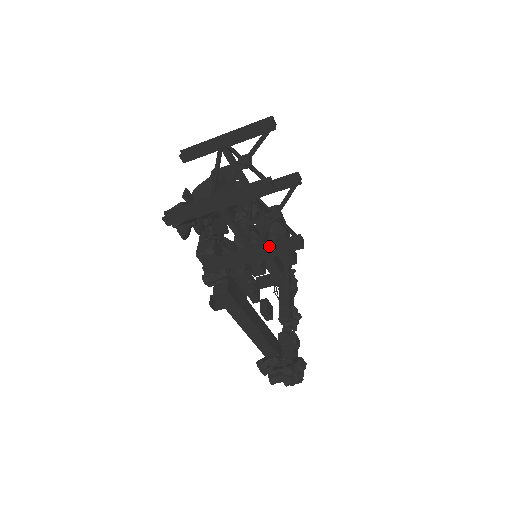
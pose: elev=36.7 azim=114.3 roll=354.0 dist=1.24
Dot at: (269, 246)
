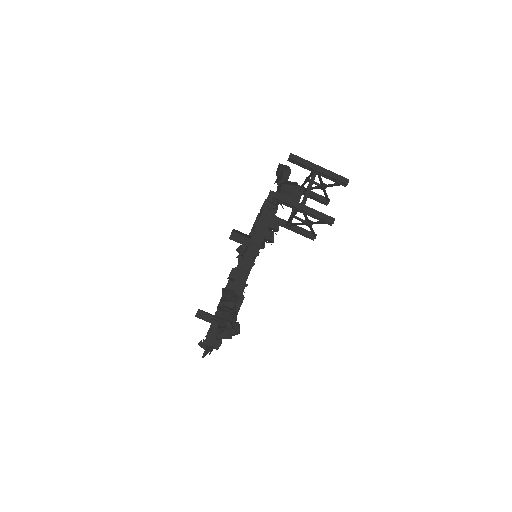
Dot at: (315, 213)
